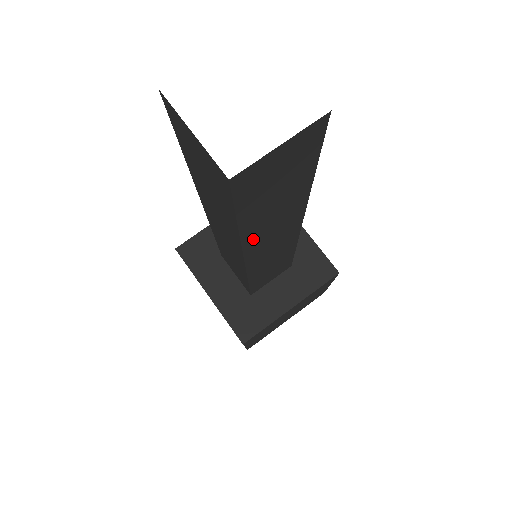
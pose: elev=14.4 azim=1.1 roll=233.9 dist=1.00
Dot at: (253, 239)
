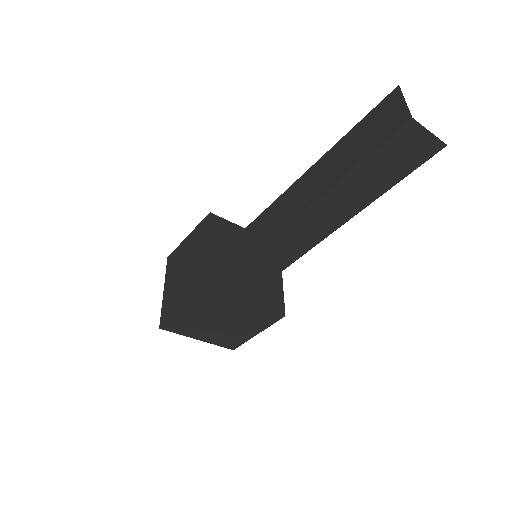
Dot at: (337, 190)
